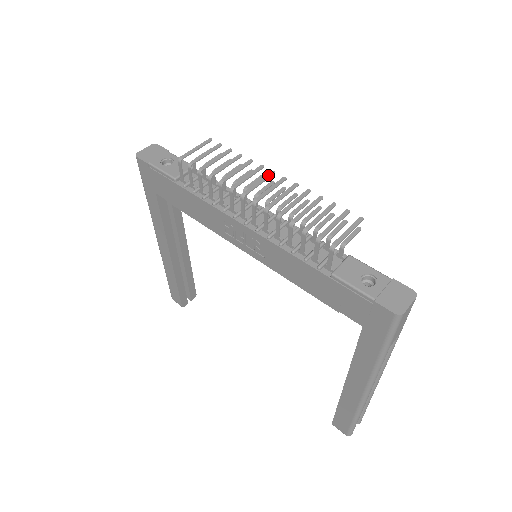
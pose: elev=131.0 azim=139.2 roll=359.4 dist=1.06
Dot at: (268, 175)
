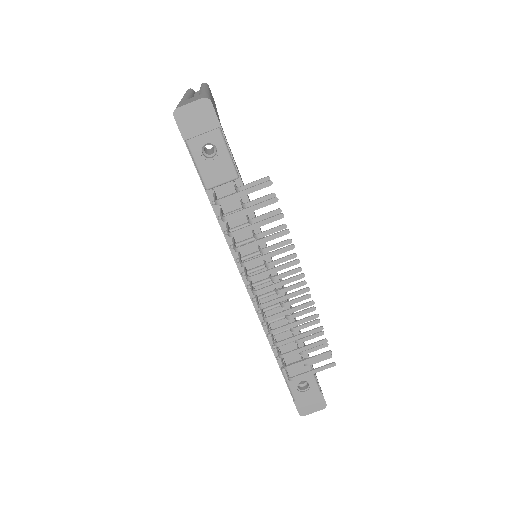
Dot at: (295, 278)
